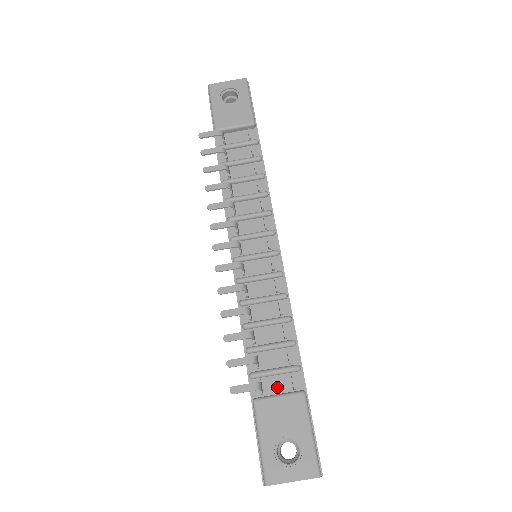
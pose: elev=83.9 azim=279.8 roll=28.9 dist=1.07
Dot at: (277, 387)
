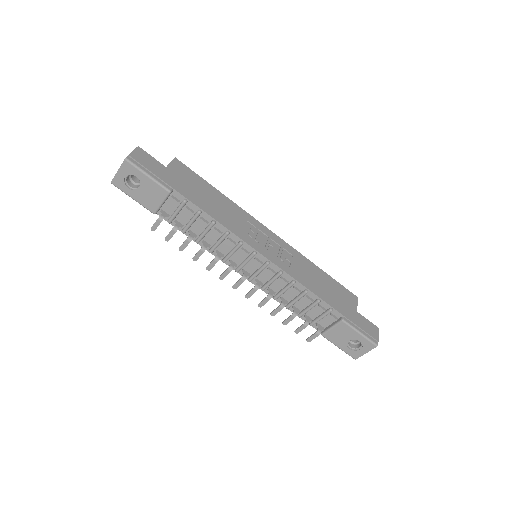
Dot at: (328, 322)
